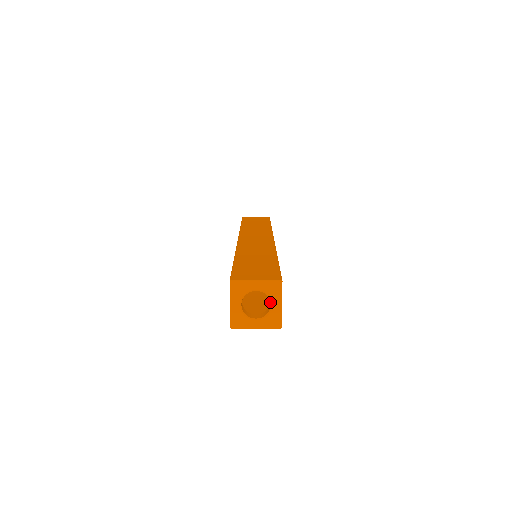
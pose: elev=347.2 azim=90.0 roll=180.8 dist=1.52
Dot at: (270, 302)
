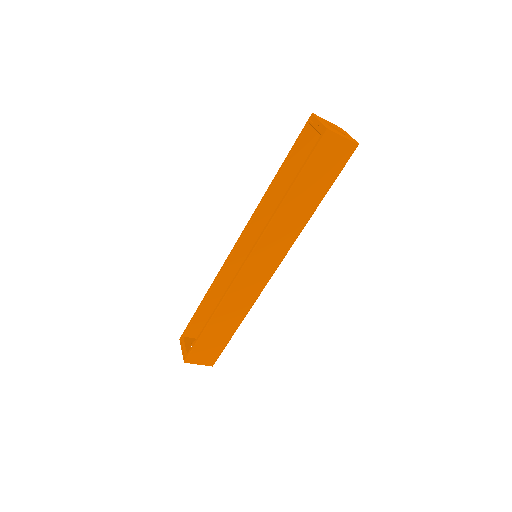
Dot at: (342, 132)
